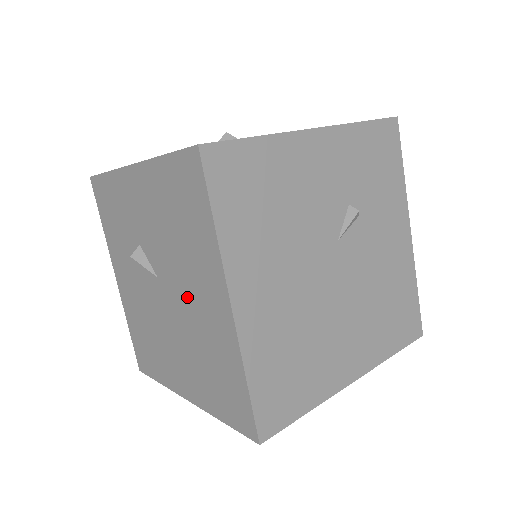
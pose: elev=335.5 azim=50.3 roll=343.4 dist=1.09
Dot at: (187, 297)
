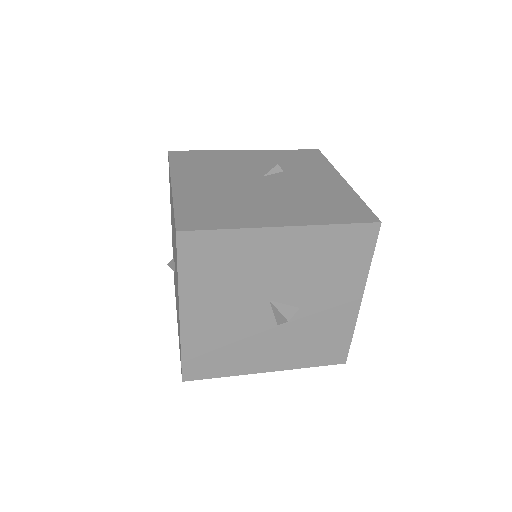
Dot at: occluded
